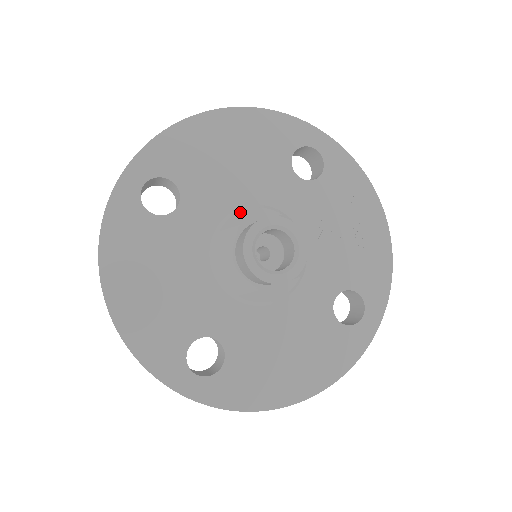
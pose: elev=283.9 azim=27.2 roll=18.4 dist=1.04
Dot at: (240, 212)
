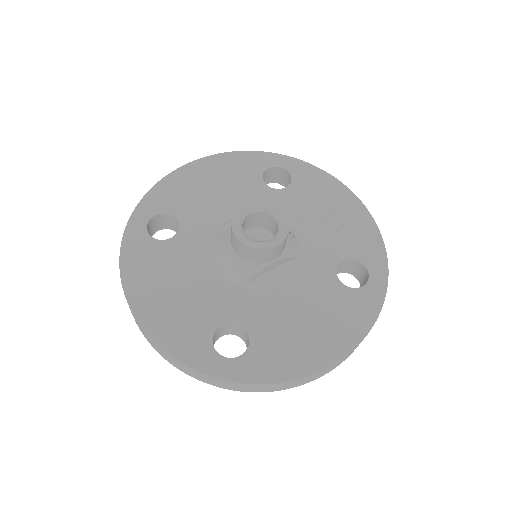
Dot at: (230, 222)
